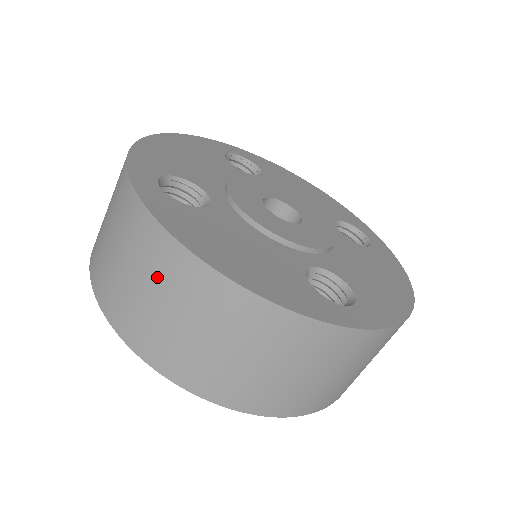
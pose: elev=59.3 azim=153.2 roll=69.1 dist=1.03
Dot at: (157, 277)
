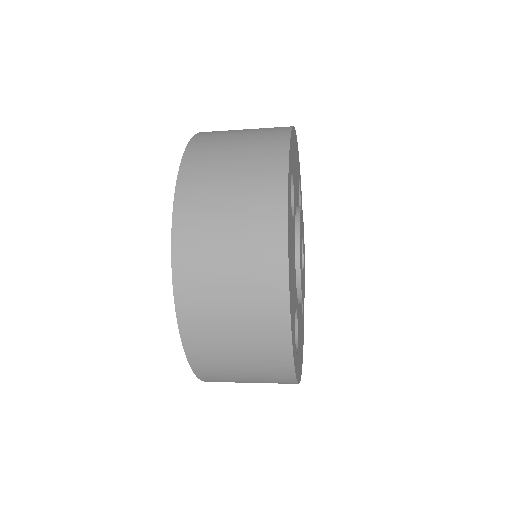
Dot at: (248, 234)
